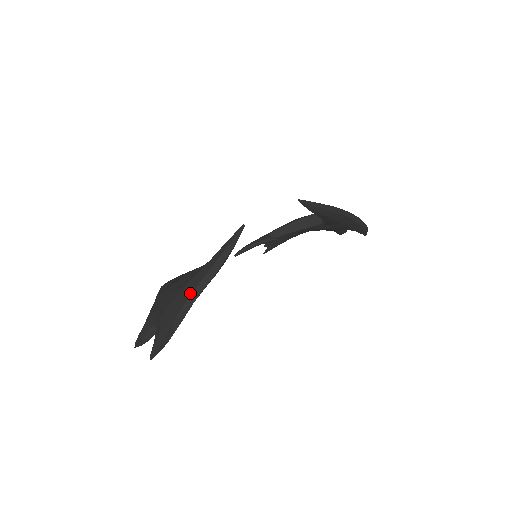
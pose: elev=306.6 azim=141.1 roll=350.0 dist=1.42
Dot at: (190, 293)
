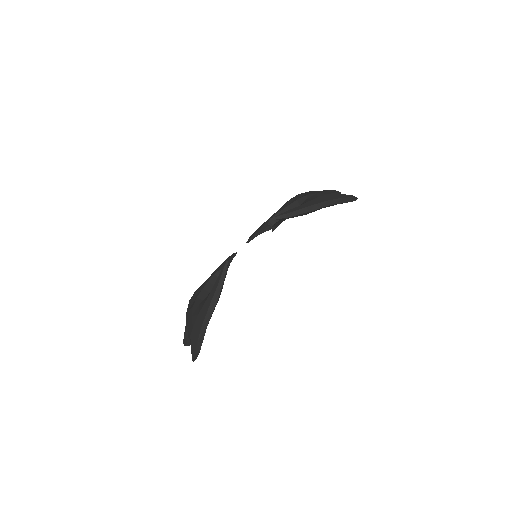
Dot at: (202, 322)
